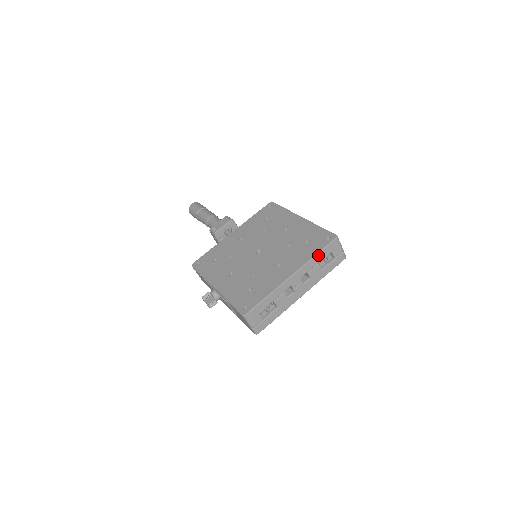
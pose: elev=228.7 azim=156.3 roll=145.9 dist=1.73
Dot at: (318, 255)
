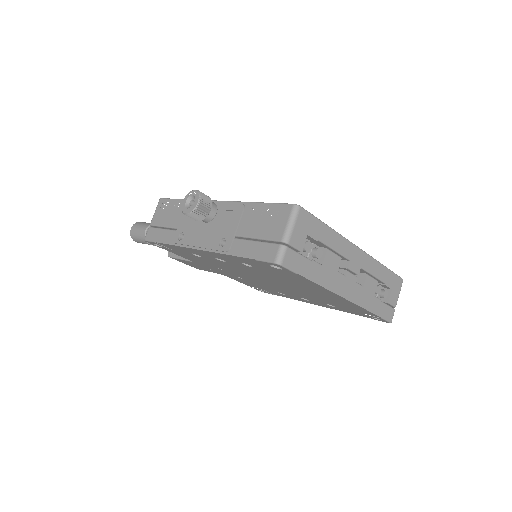
Dot at: (385, 269)
